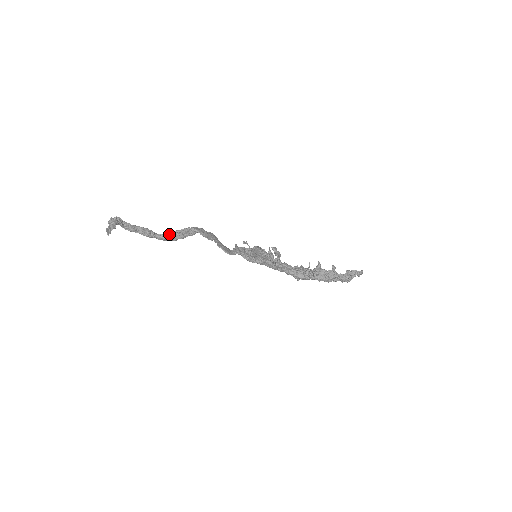
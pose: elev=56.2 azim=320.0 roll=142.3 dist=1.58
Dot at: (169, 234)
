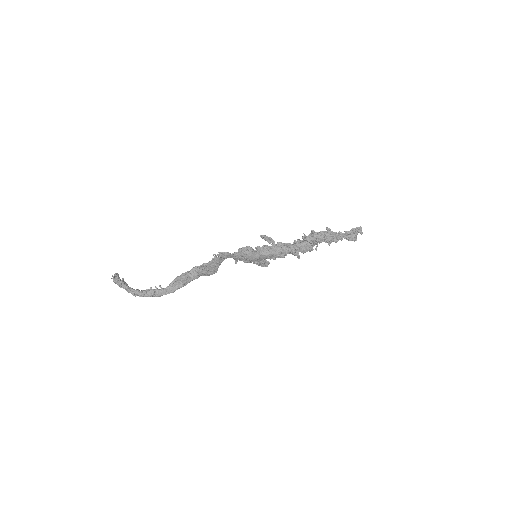
Dot at: (173, 280)
